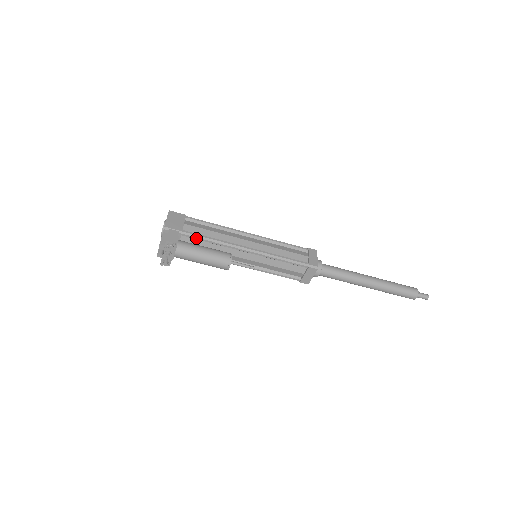
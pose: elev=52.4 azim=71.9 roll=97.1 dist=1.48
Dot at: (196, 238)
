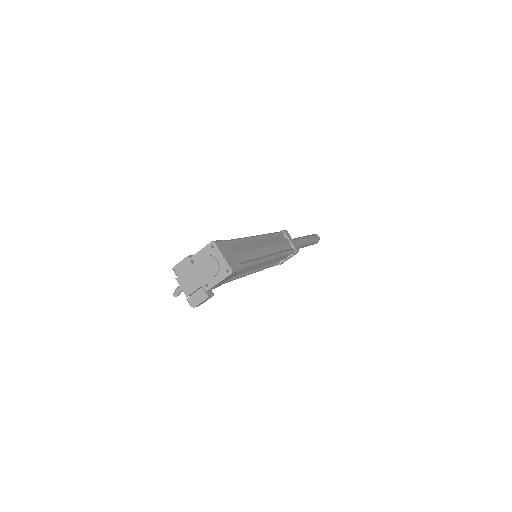
Dot at: occluded
